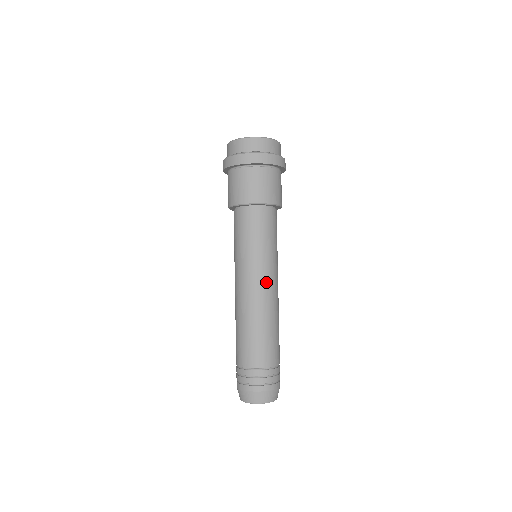
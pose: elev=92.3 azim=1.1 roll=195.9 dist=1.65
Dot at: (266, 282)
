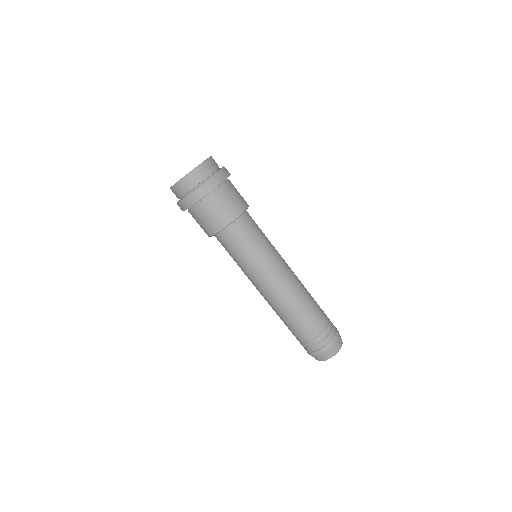
Dot at: (280, 272)
